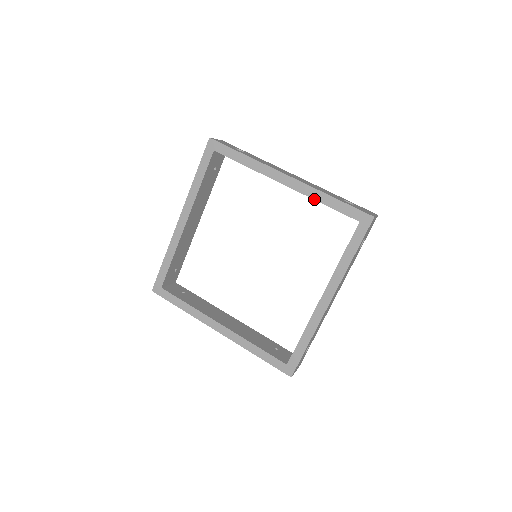
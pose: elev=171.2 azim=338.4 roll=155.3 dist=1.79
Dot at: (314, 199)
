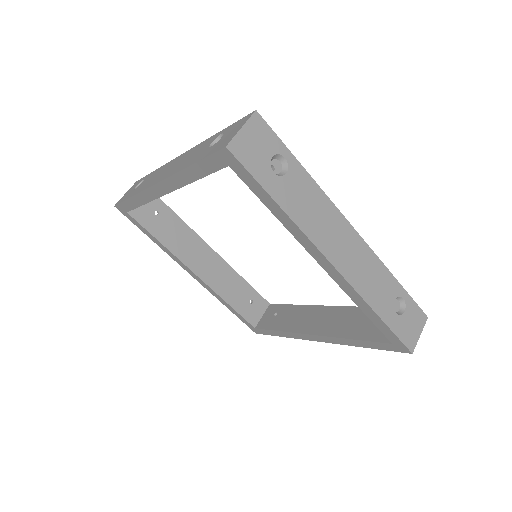
Dot at: (353, 301)
